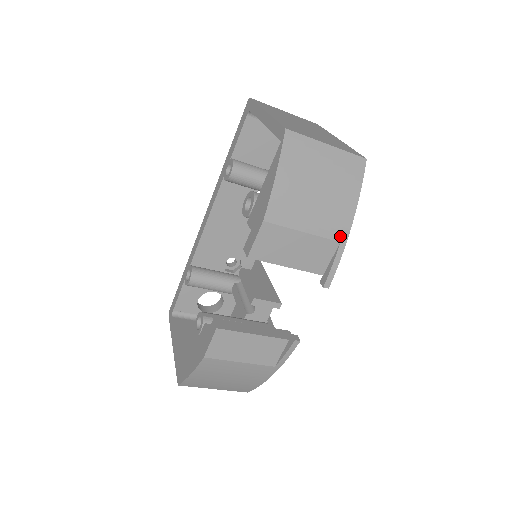
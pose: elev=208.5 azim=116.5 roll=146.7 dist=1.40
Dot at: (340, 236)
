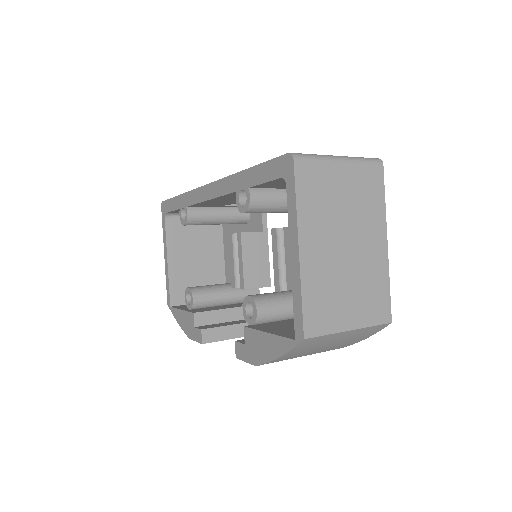
Dot at: occluded
